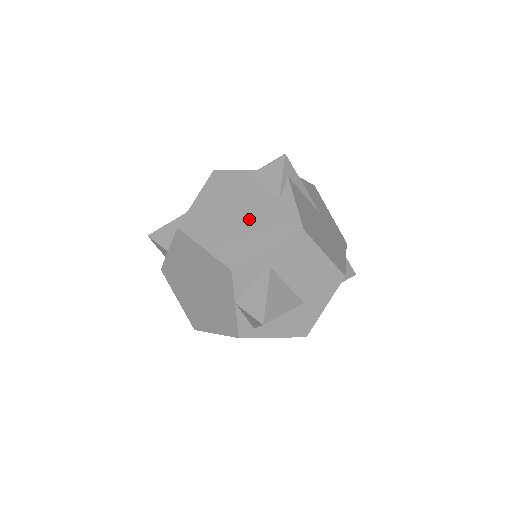
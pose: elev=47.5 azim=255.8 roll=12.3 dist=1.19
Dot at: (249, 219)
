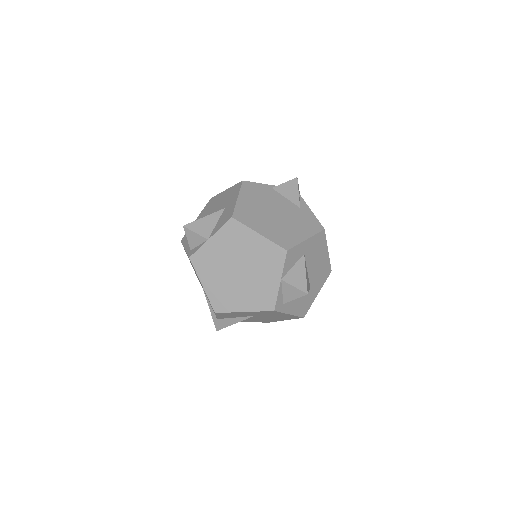
Dot at: (285, 218)
